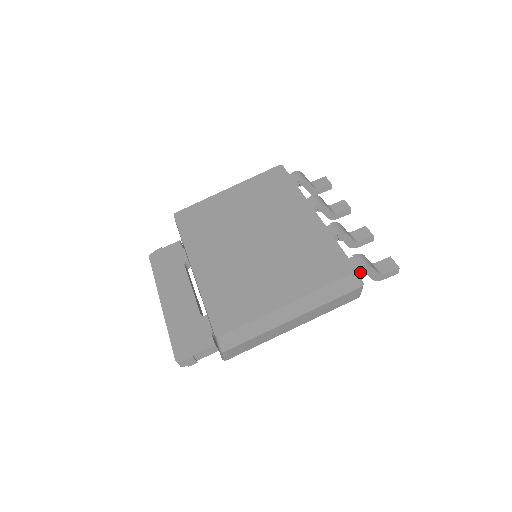
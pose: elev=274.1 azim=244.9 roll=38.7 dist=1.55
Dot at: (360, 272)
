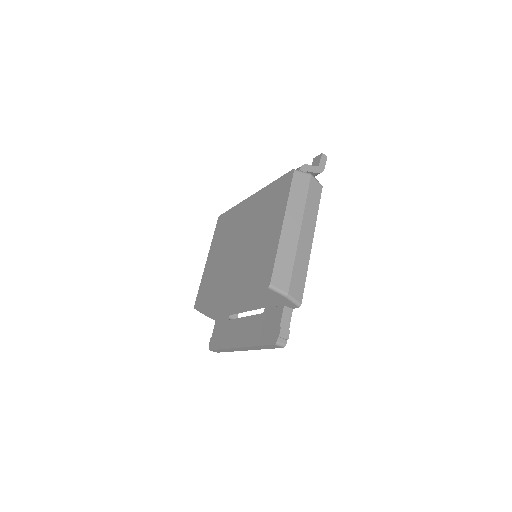
Dot at: occluded
